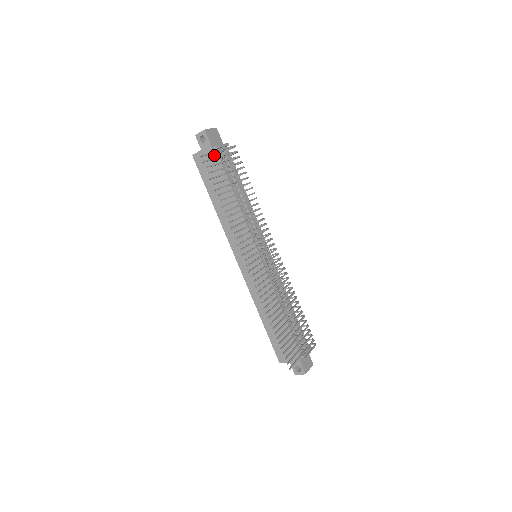
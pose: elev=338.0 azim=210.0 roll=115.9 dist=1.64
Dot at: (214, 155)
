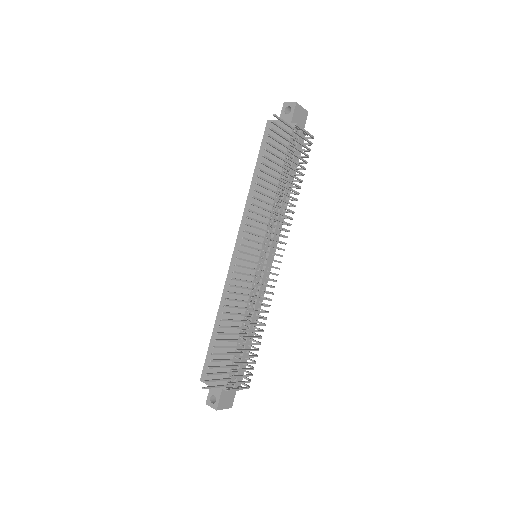
Dot at: occluded
